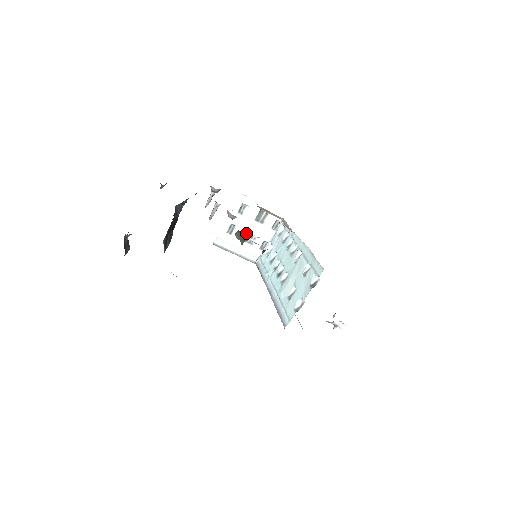
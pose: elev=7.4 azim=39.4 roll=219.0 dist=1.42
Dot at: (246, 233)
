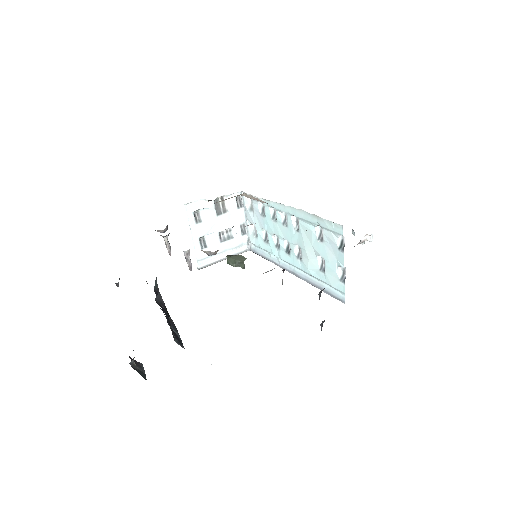
Dot at: (219, 233)
